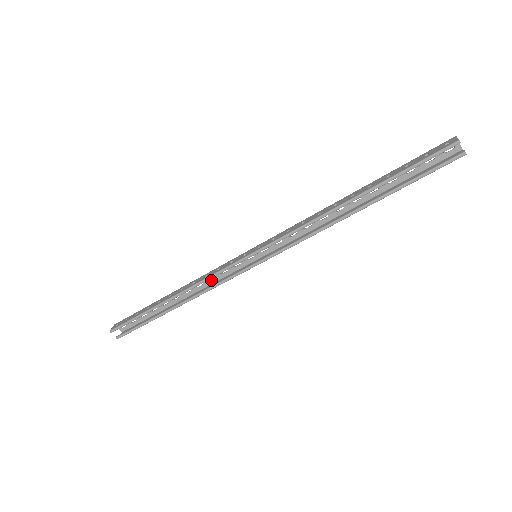
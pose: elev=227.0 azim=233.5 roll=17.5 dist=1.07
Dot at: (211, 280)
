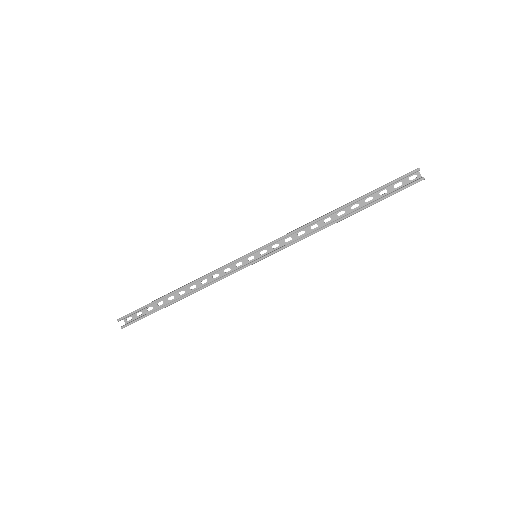
Dot at: (215, 278)
